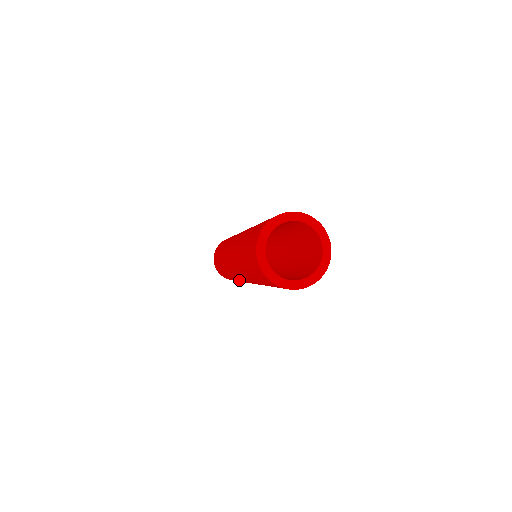
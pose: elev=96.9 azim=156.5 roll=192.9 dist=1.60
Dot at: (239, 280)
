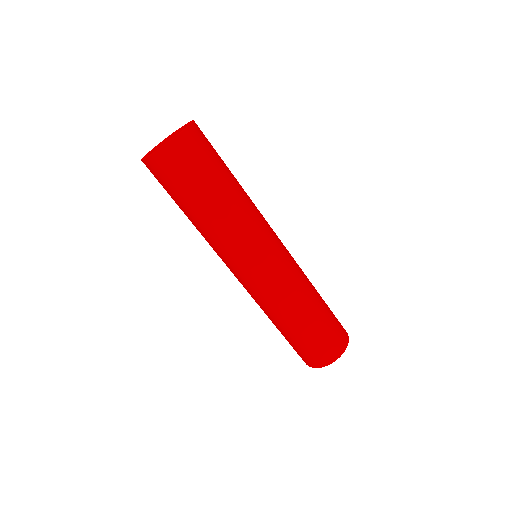
Dot at: (261, 299)
